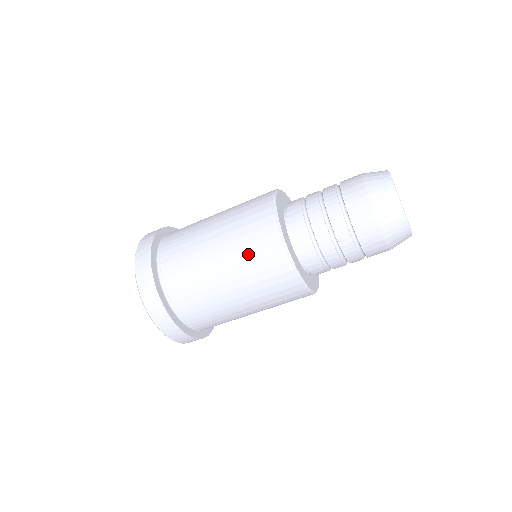
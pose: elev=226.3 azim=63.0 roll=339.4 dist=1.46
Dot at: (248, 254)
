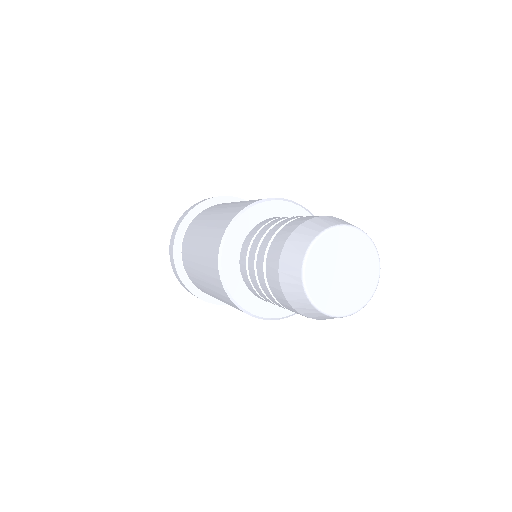
Dot at: (207, 246)
